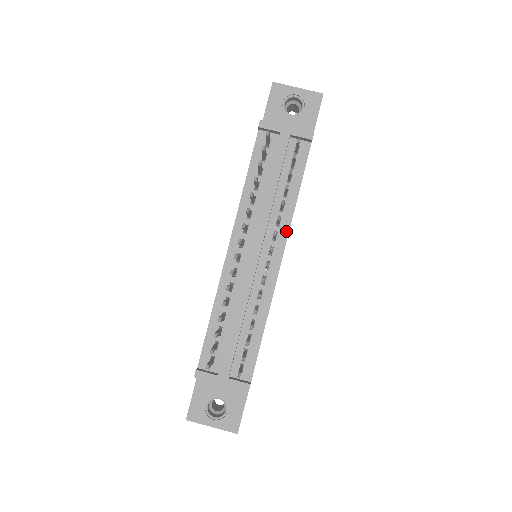
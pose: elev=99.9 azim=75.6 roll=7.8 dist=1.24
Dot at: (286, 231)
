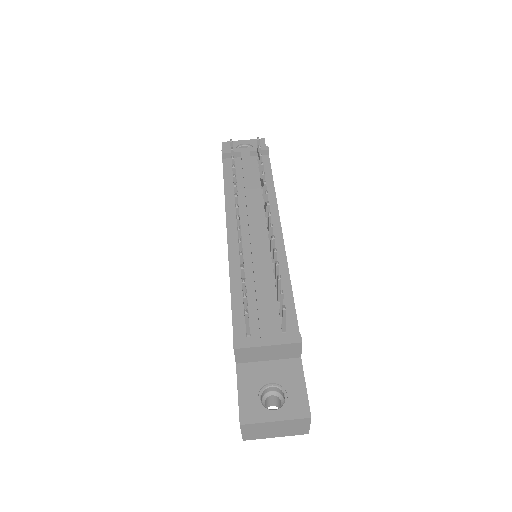
Dot at: (275, 210)
